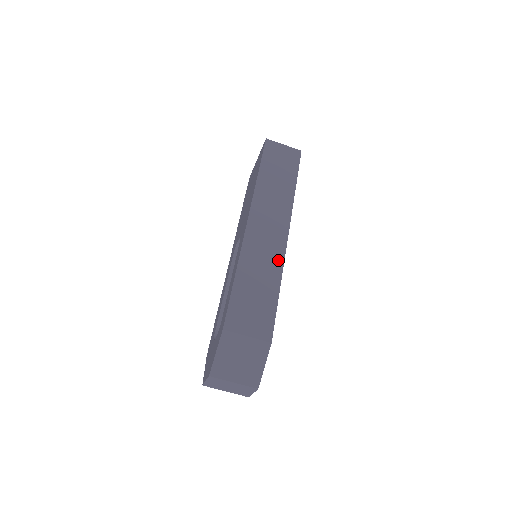
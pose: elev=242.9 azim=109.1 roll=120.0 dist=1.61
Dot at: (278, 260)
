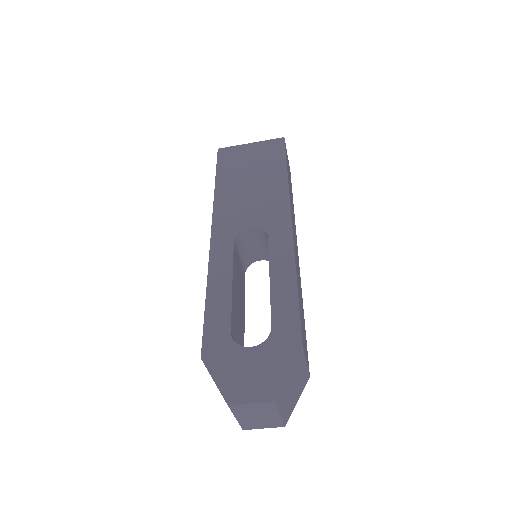
Dot at: (300, 281)
